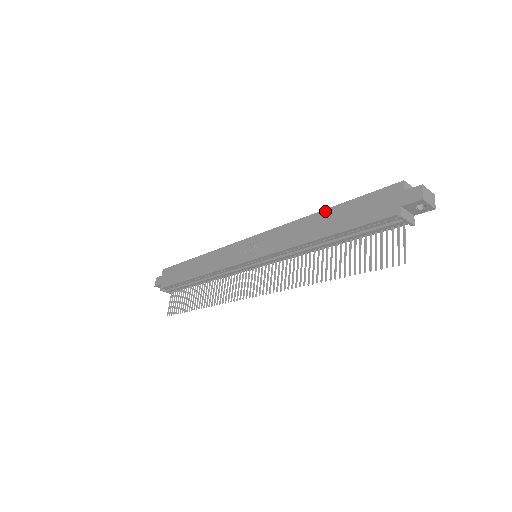
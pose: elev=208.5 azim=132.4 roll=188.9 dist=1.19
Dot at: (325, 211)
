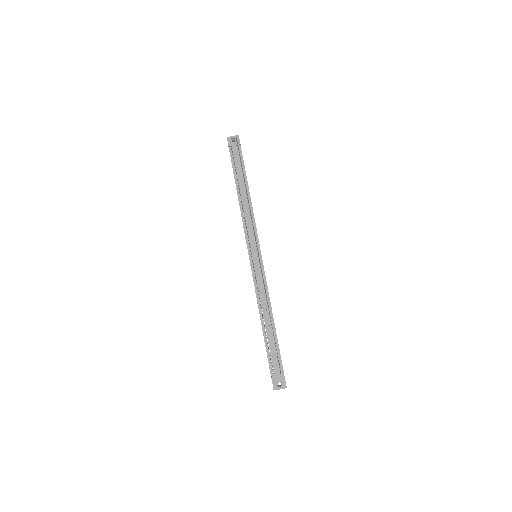
Dot at: occluded
